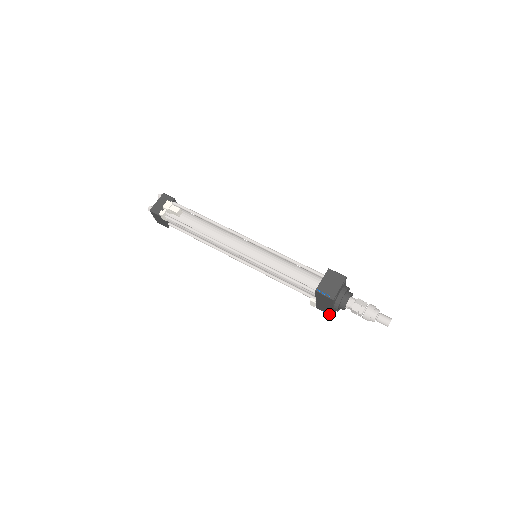
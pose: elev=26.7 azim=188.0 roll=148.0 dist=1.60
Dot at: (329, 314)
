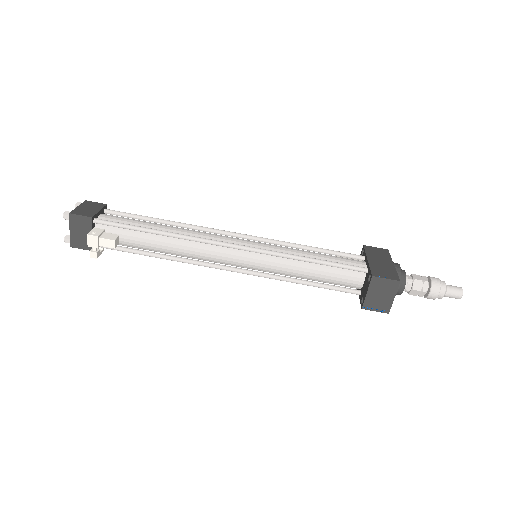
Dot at: occluded
